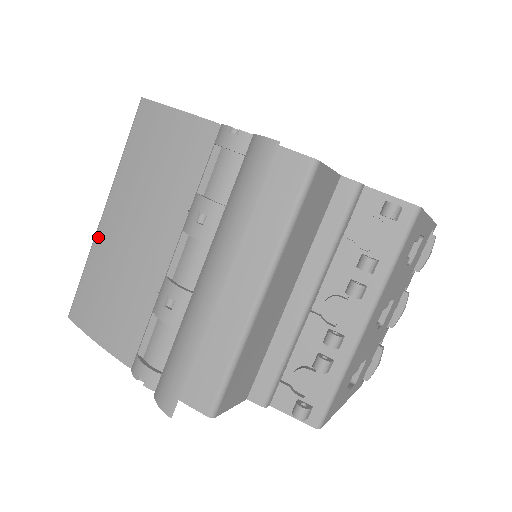
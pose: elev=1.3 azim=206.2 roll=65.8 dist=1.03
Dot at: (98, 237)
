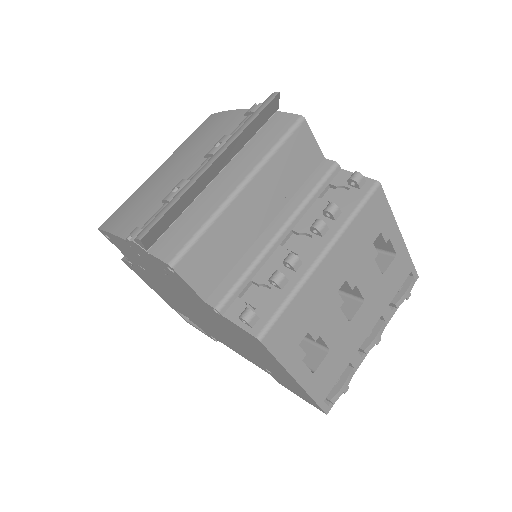
Dot at: (146, 180)
